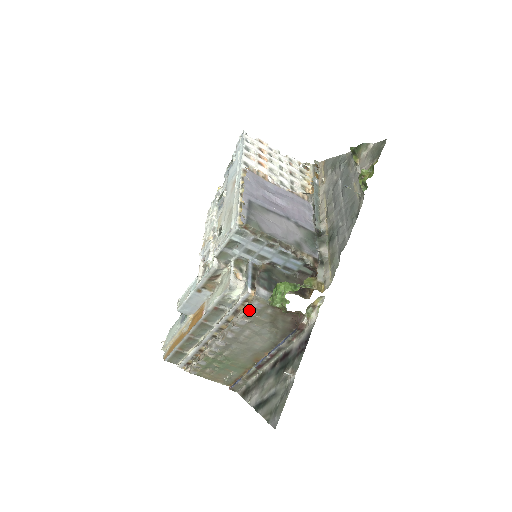
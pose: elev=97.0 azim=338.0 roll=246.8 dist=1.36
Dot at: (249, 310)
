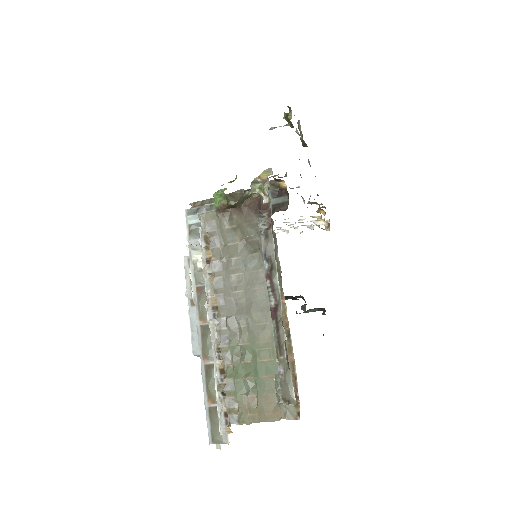
Dot at: (211, 244)
